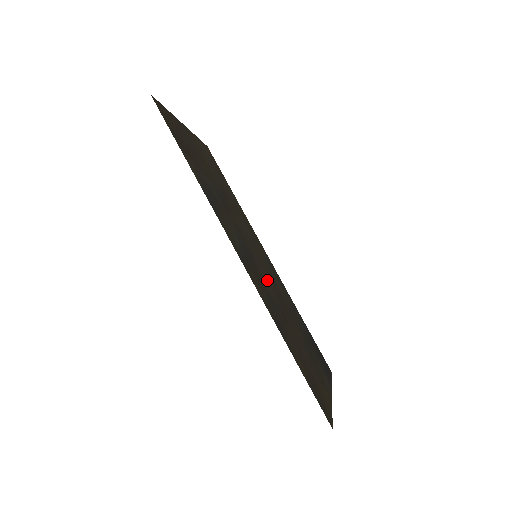
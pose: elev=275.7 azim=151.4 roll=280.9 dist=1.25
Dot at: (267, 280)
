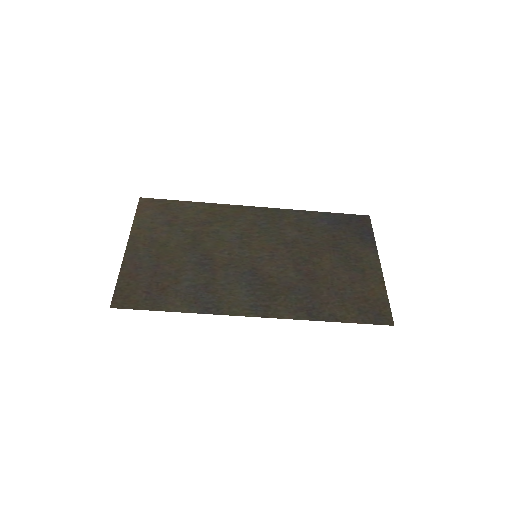
Dot at: (278, 265)
